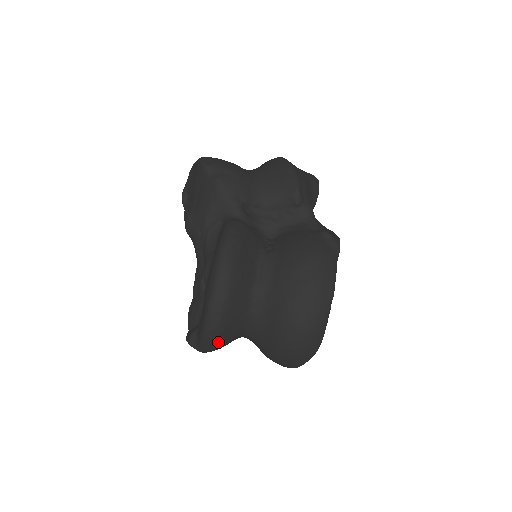
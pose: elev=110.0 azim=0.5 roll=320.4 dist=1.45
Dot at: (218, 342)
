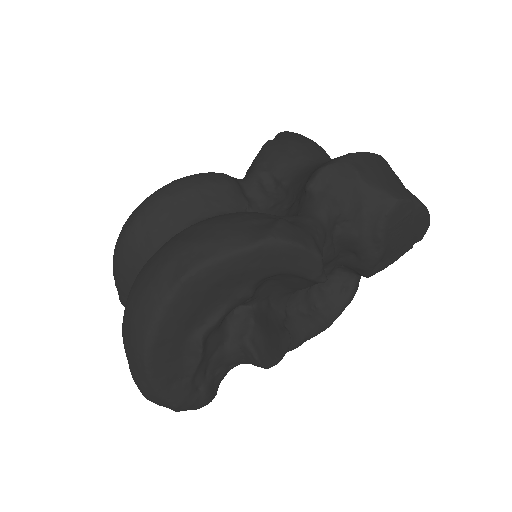
Dot at: (122, 293)
